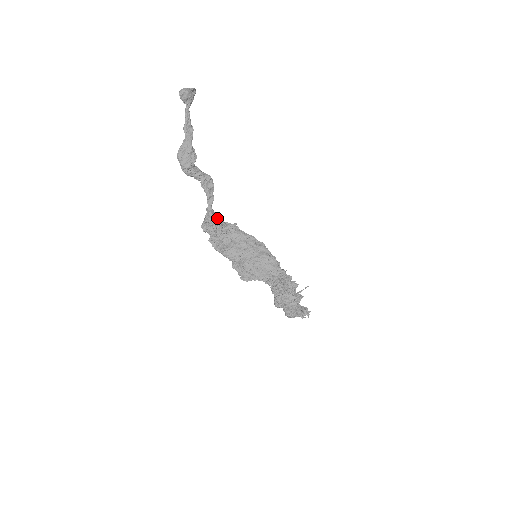
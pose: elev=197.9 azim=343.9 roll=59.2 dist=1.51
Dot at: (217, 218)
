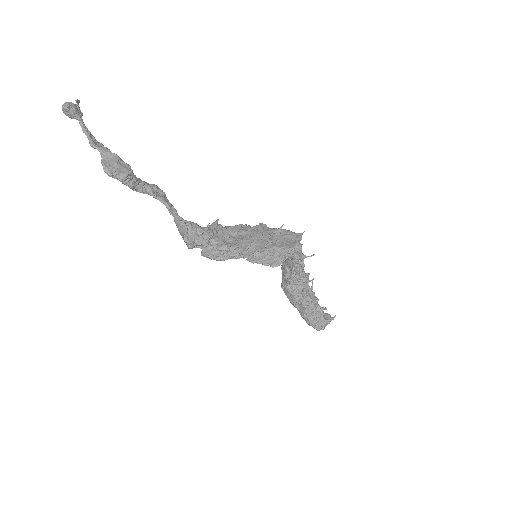
Dot at: occluded
